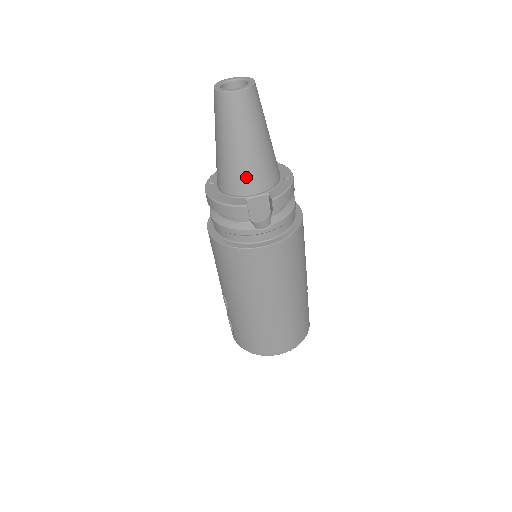
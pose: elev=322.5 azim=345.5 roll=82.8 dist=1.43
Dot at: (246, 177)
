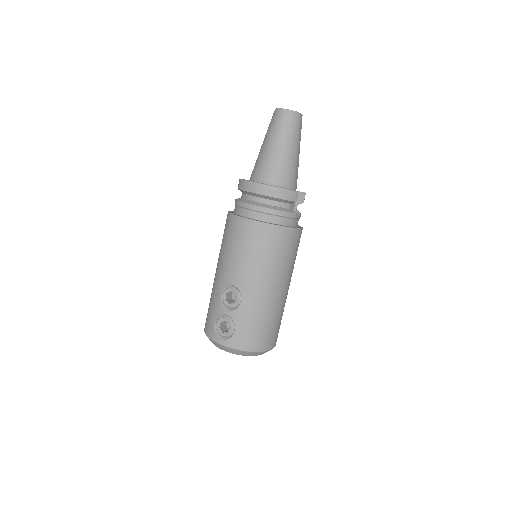
Dot at: (293, 173)
